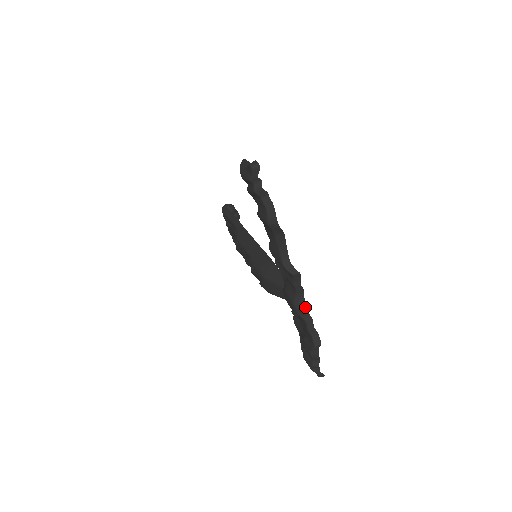
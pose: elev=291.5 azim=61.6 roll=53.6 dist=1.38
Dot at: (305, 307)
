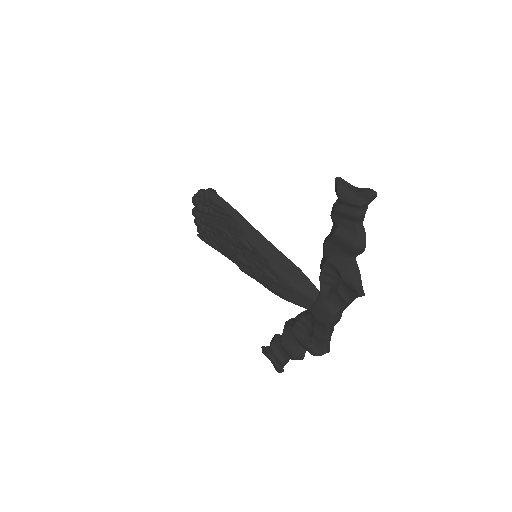
Dot at: (338, 321)
